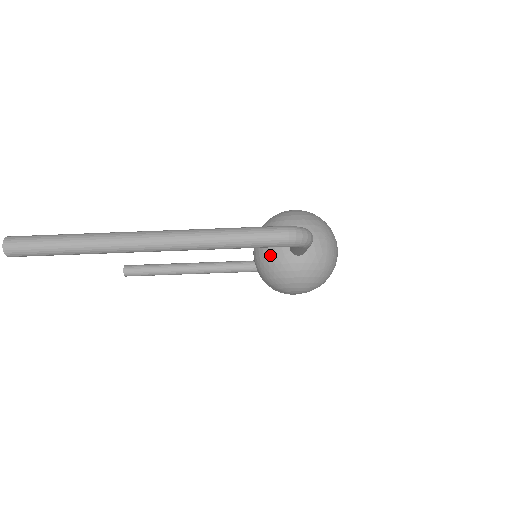
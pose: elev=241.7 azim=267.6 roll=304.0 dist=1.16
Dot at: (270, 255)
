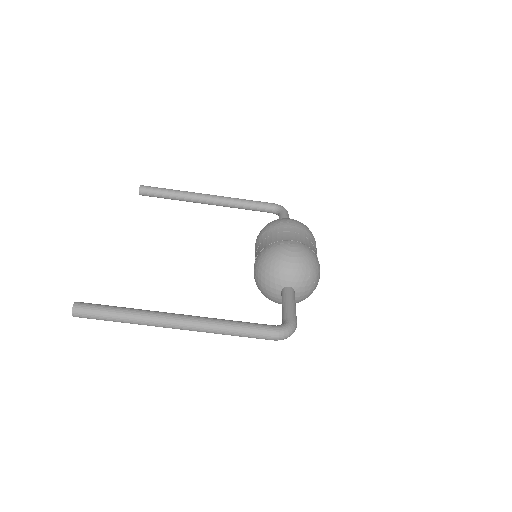
Dot at: (266, 288)
